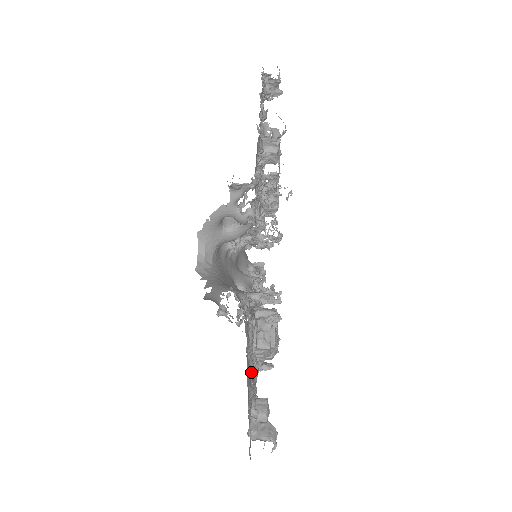
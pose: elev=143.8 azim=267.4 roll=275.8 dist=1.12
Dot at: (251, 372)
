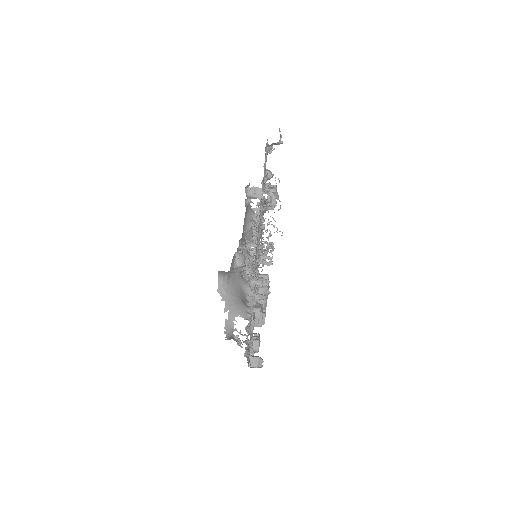
Dot at: occluded
